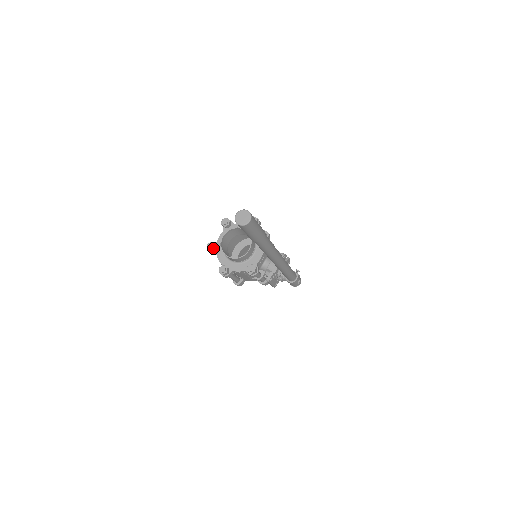
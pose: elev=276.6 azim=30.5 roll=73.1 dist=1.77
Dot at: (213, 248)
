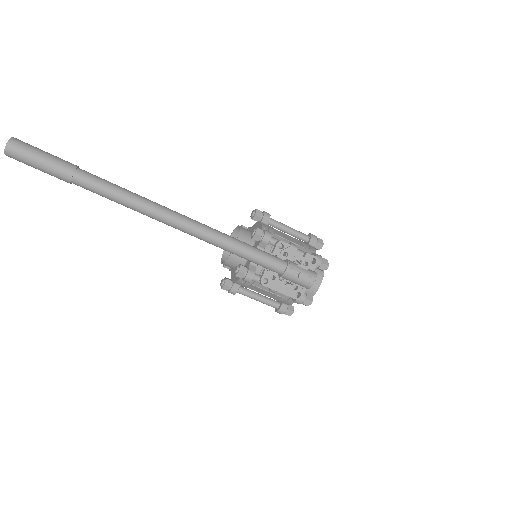
Dot at: occluded
